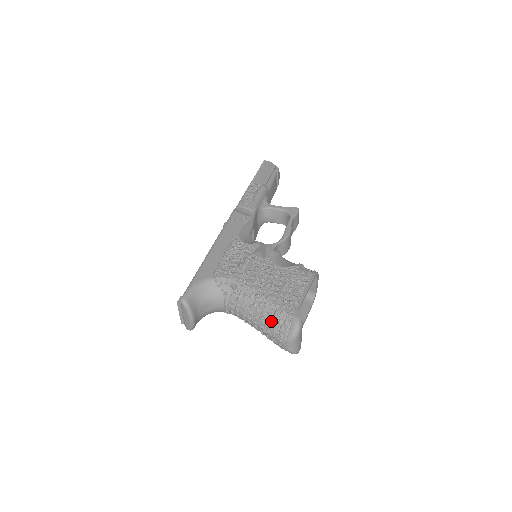
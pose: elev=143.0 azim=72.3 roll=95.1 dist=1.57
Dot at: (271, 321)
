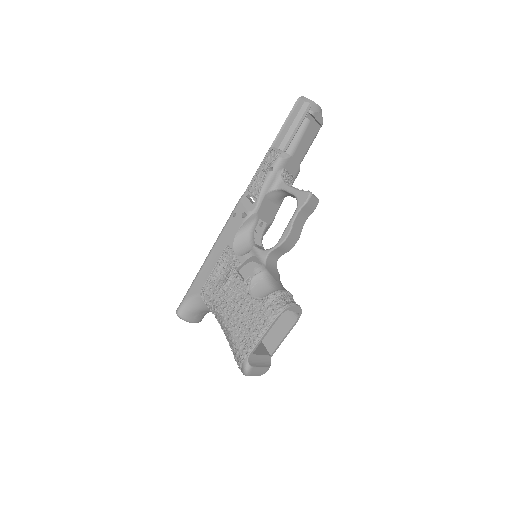
Dot at: (233, 353)
